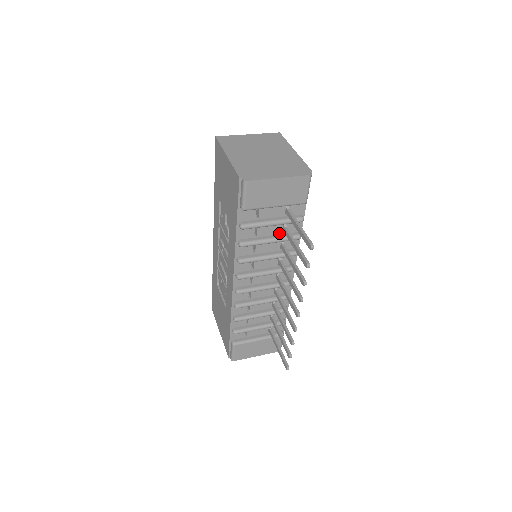
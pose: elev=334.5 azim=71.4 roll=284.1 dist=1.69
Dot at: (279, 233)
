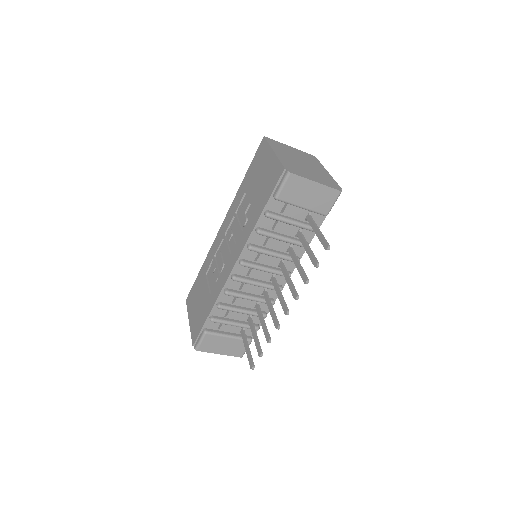
Dot at: (292, 236)
